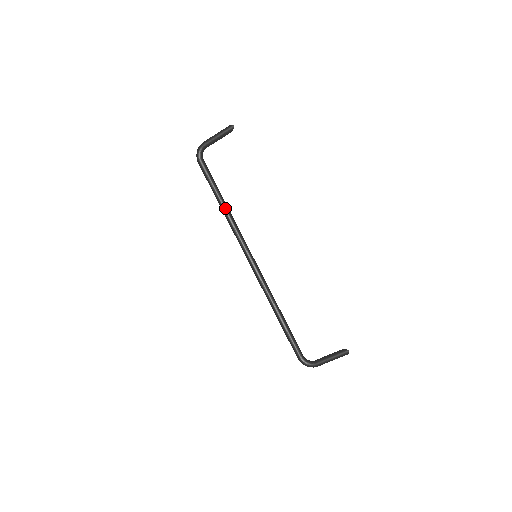
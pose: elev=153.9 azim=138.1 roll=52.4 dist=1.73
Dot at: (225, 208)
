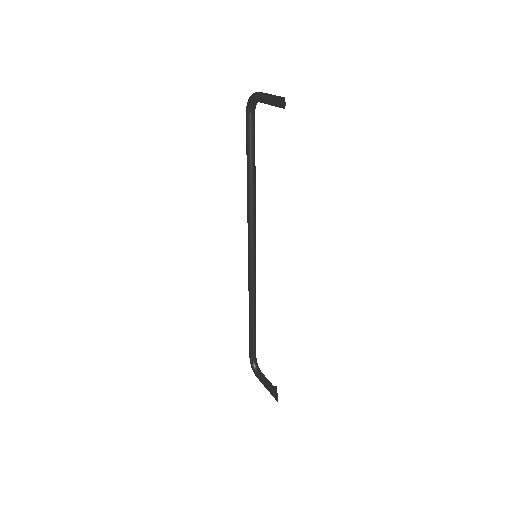
Dot at: (249, 187)
